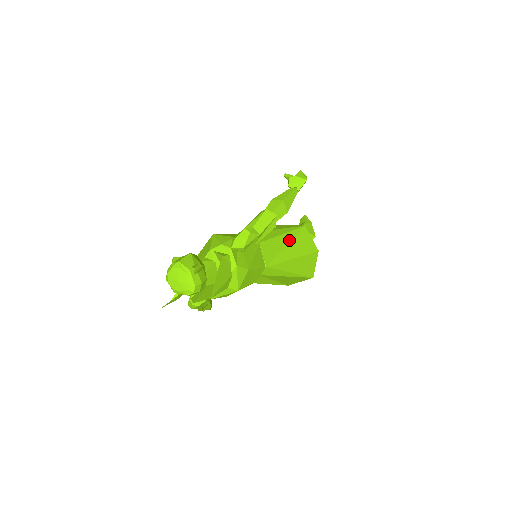
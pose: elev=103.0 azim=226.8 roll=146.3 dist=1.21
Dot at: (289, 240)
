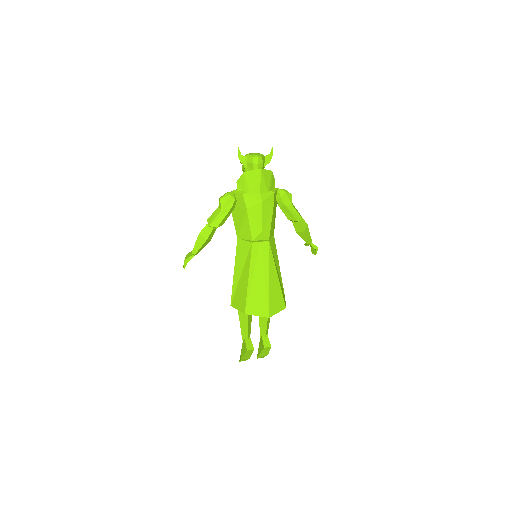
Dot at: (279, 274)
